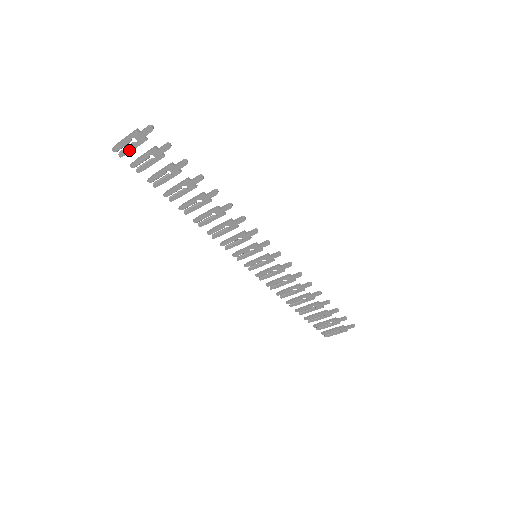
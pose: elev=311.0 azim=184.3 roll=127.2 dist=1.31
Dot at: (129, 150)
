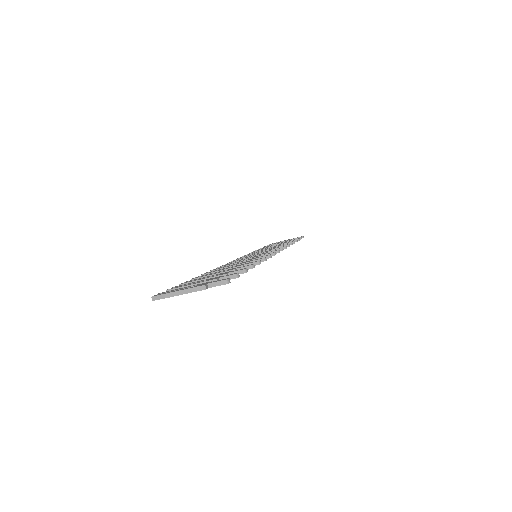
Dot at: occluded
